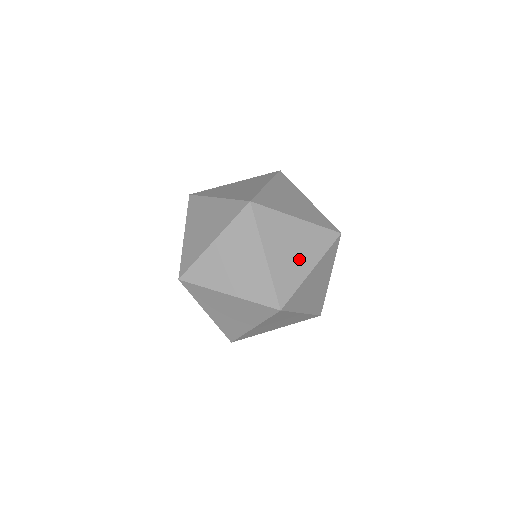
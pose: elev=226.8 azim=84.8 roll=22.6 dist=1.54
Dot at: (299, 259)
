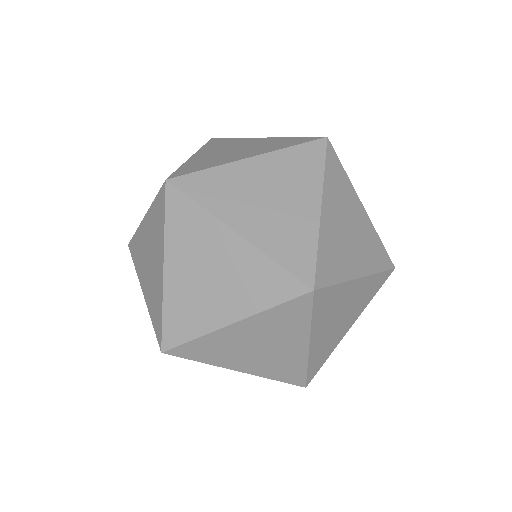
Dot at: (343, 325)
